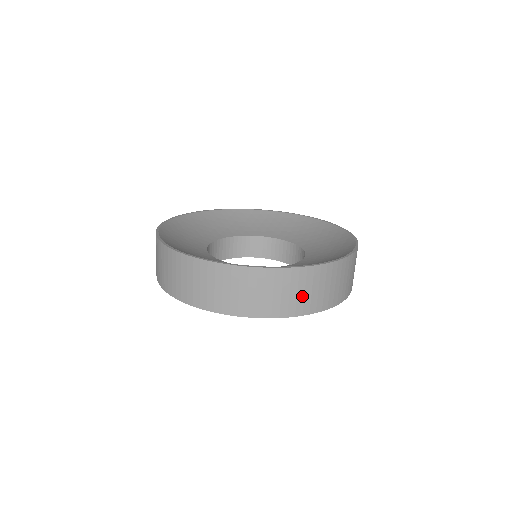
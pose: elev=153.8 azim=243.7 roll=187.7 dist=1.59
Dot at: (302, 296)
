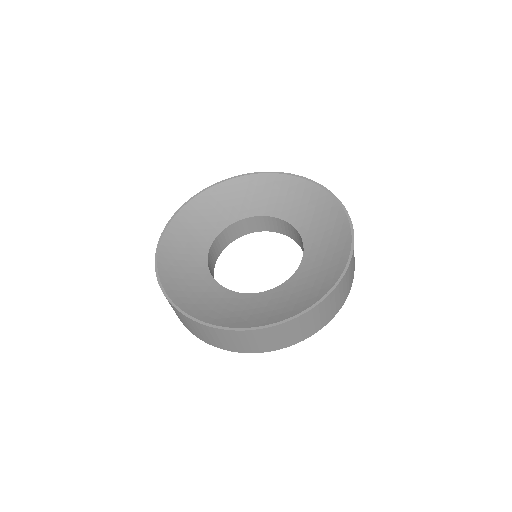
Dot at: (306, 329)
